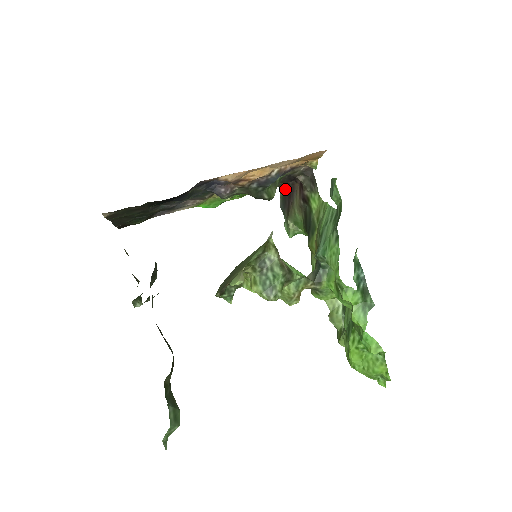
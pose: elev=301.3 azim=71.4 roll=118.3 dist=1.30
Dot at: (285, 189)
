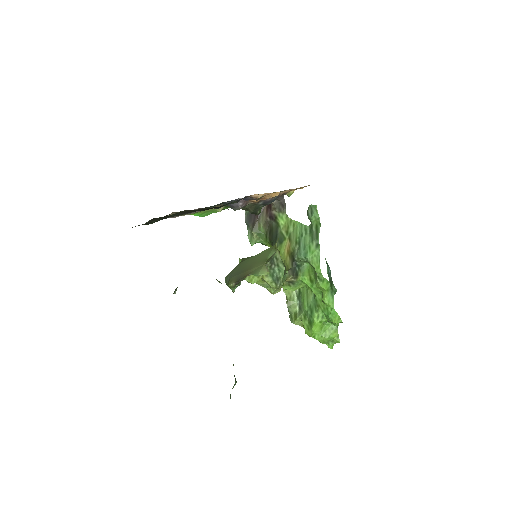
Dot at: occluded
